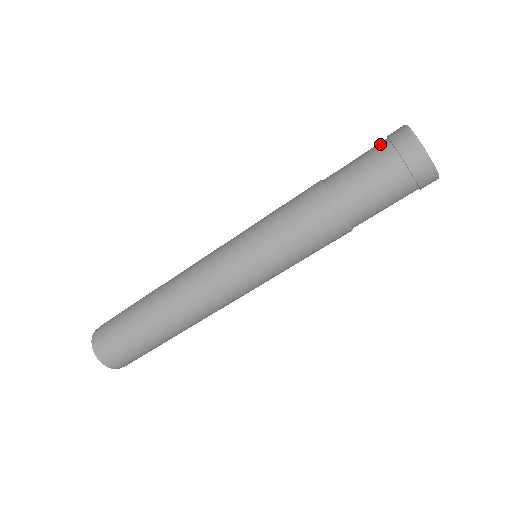
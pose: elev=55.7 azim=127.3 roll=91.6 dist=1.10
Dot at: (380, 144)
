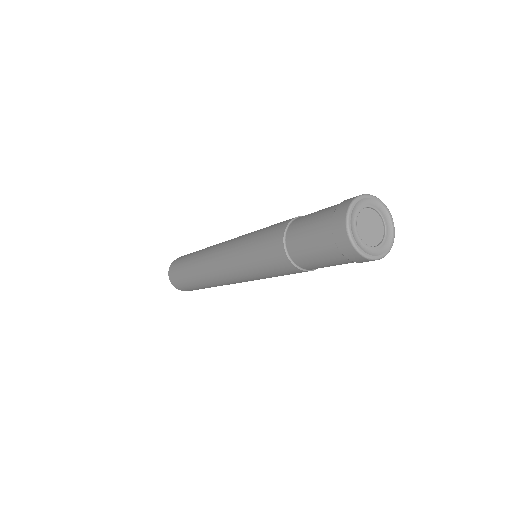
Dot at: (328, 243)
